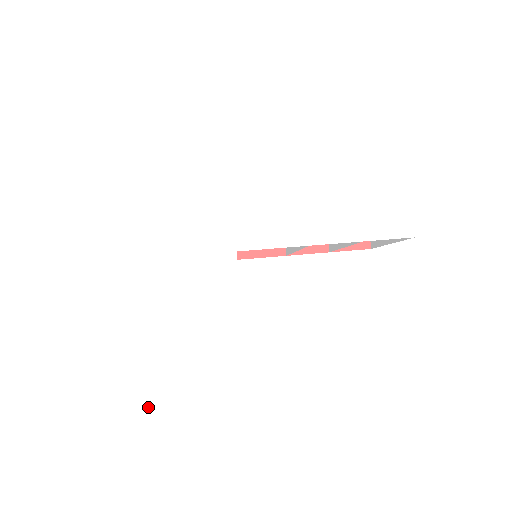
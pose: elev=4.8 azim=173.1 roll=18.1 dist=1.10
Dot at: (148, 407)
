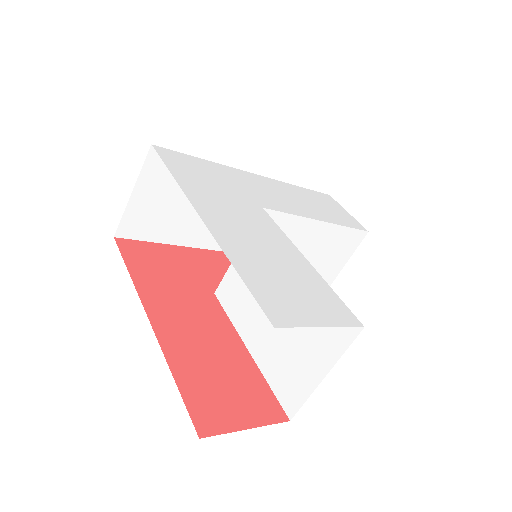
Dot at: (253, 292)
